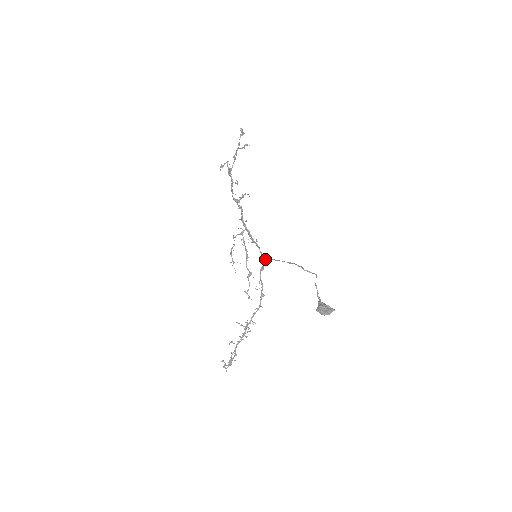
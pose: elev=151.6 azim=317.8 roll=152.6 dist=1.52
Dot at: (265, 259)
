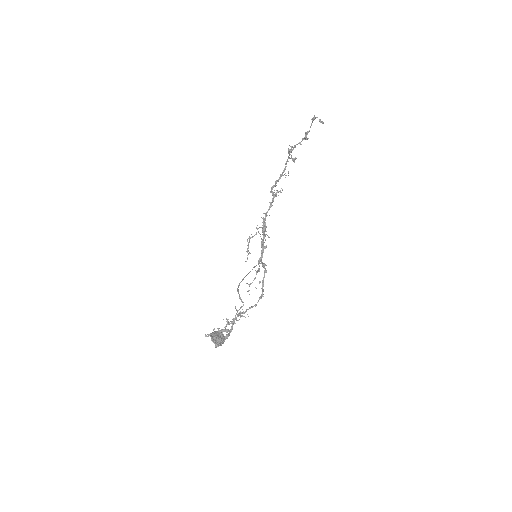
Dot at: (263, 263)
